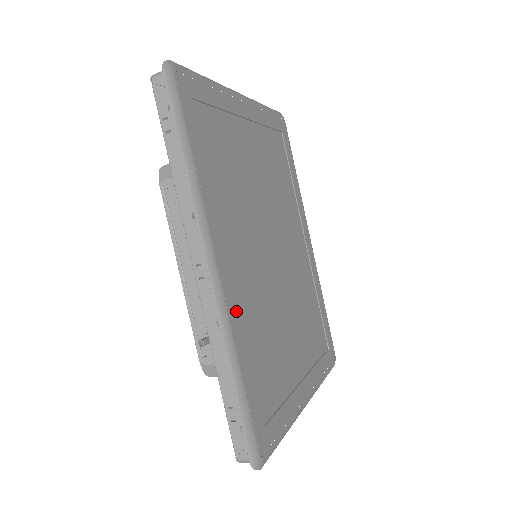
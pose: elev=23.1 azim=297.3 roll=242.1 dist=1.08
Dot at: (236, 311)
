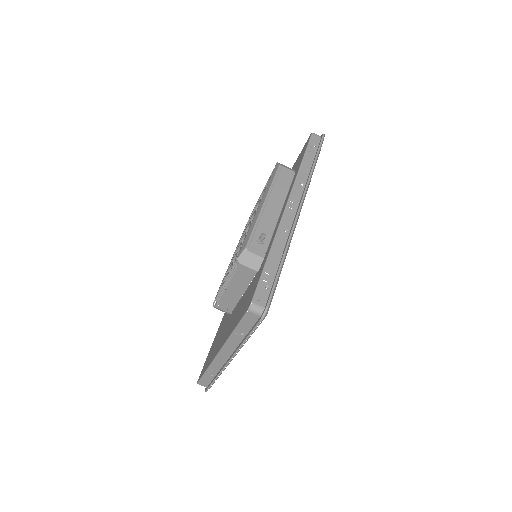
Dot at: occluded
